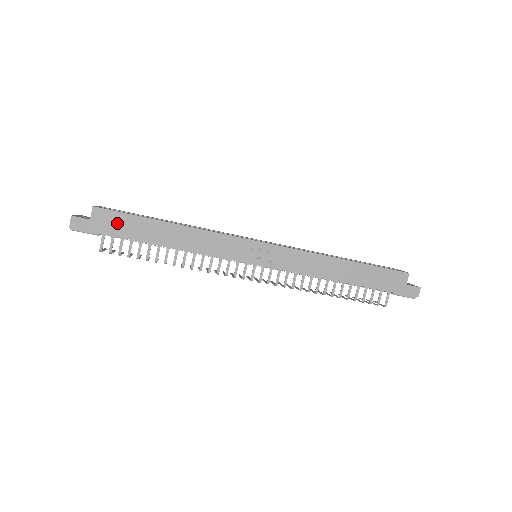
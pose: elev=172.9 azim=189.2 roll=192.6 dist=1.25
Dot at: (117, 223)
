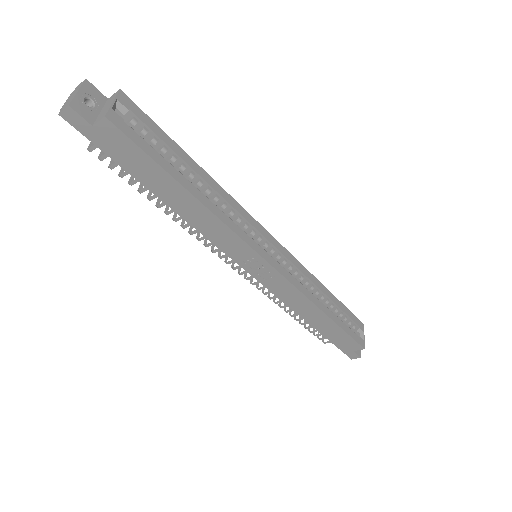
Dot at: (126, 152)
